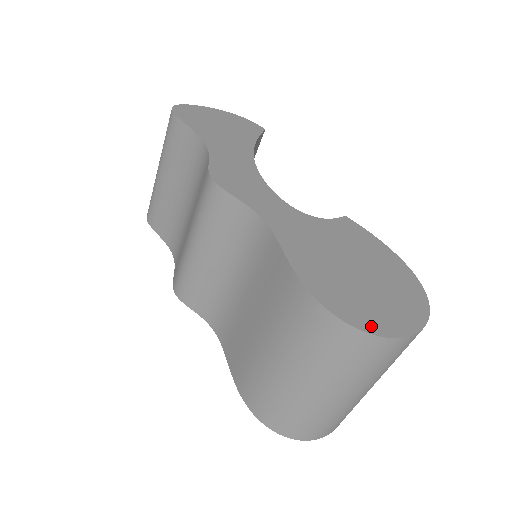
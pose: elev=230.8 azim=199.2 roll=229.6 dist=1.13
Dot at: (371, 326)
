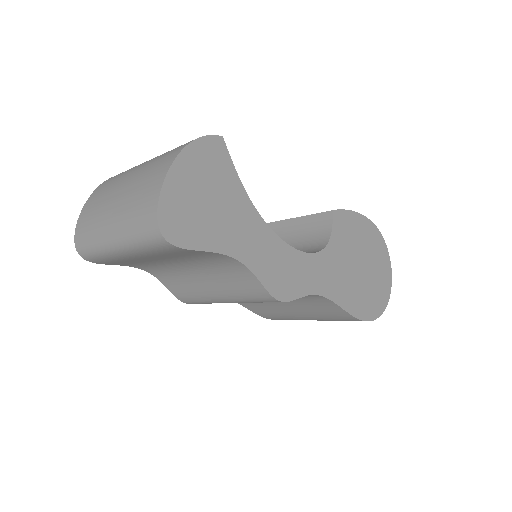
Dot at: (383, 304)
